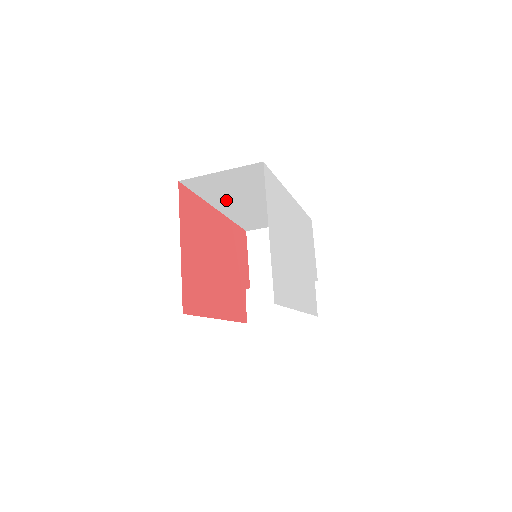
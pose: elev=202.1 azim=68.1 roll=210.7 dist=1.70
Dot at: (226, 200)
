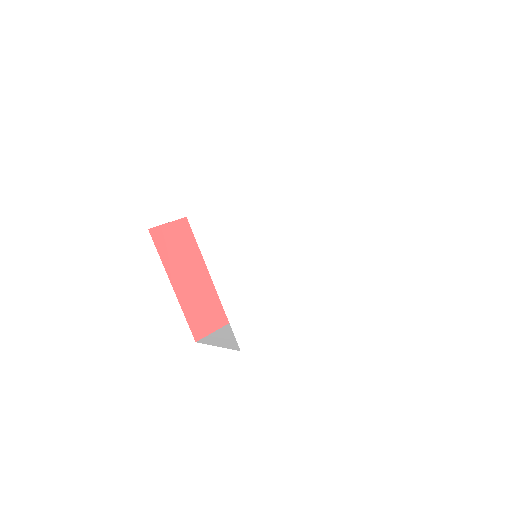
Dot at: occluded
